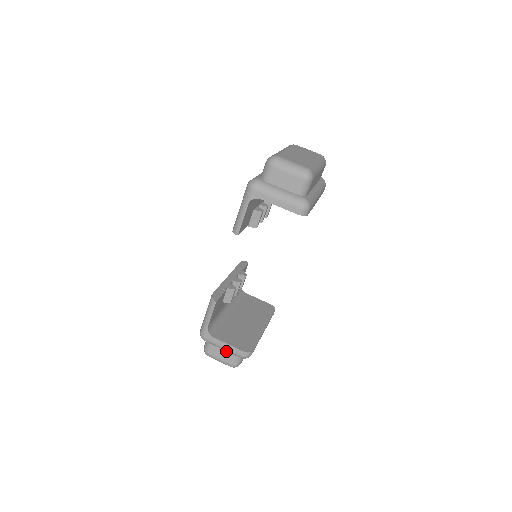
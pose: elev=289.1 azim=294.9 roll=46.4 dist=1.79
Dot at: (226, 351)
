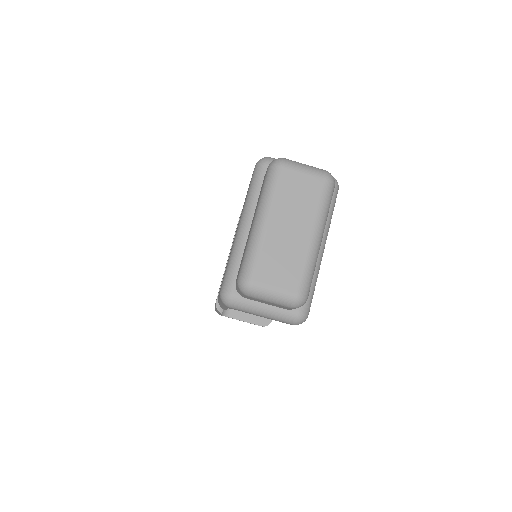
Dot at: occluded
